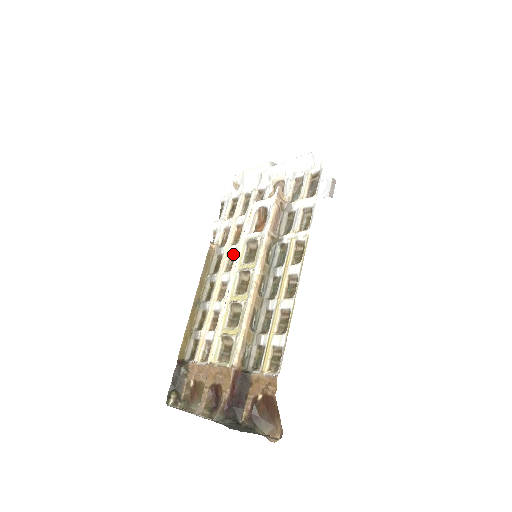
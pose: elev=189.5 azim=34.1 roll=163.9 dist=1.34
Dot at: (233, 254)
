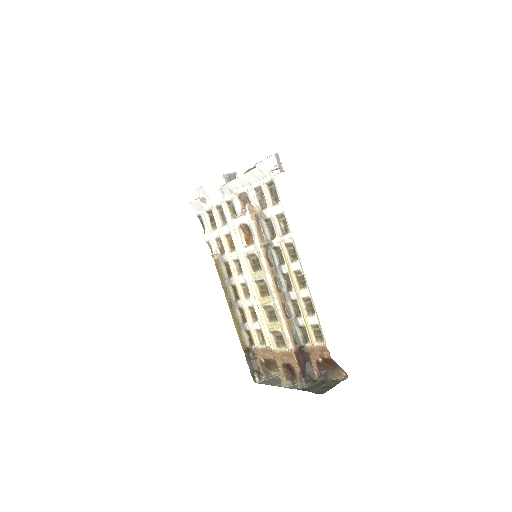
Dot at: (237, 260)
